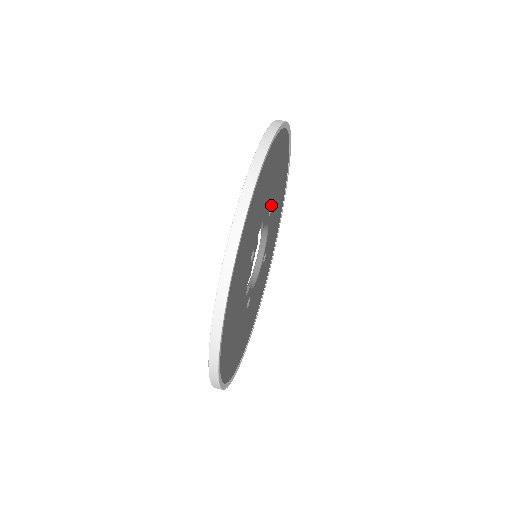
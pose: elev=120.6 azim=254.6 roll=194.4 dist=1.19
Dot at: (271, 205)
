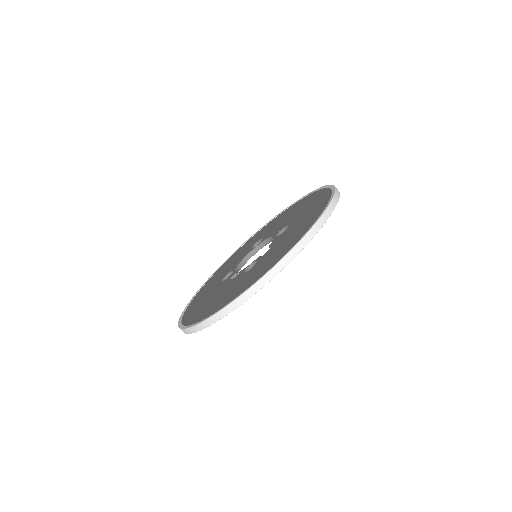
Dot at: occluded
